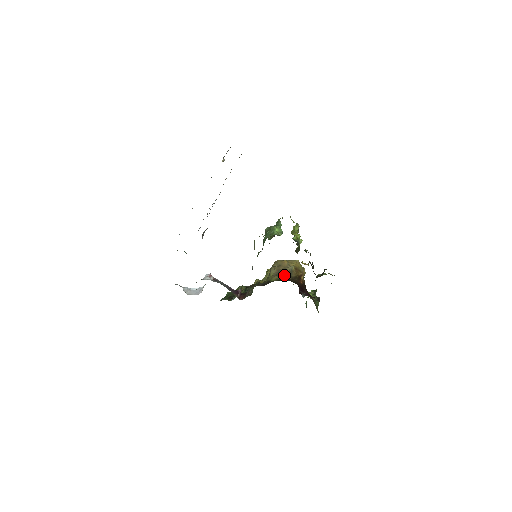
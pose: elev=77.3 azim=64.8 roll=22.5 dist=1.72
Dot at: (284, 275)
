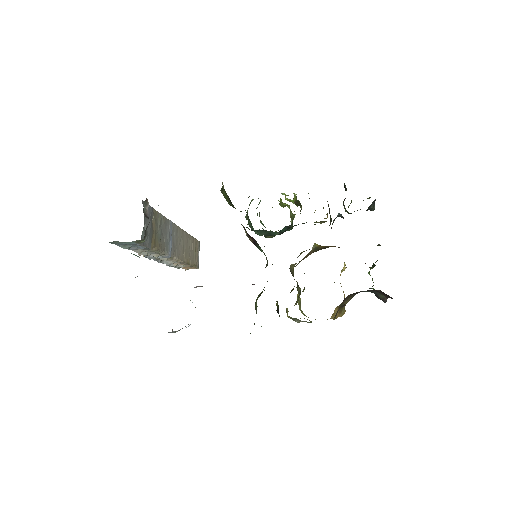
Dot at: occluded
